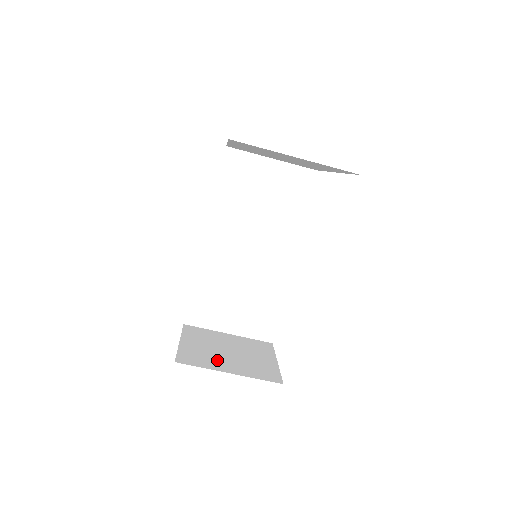
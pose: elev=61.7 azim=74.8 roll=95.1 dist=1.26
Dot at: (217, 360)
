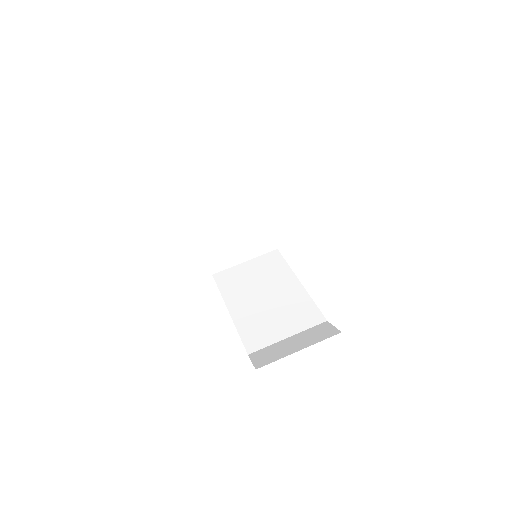
Dot at: occluded
